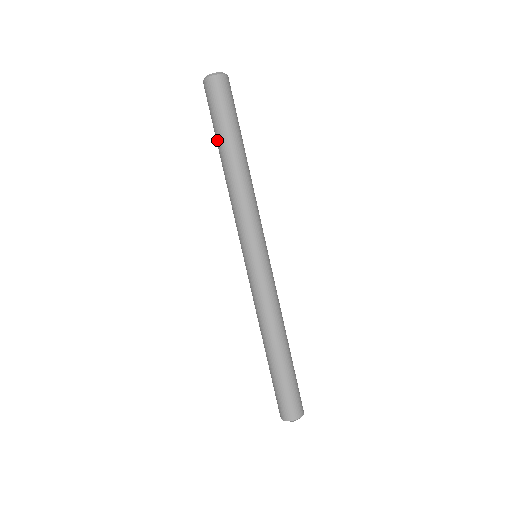
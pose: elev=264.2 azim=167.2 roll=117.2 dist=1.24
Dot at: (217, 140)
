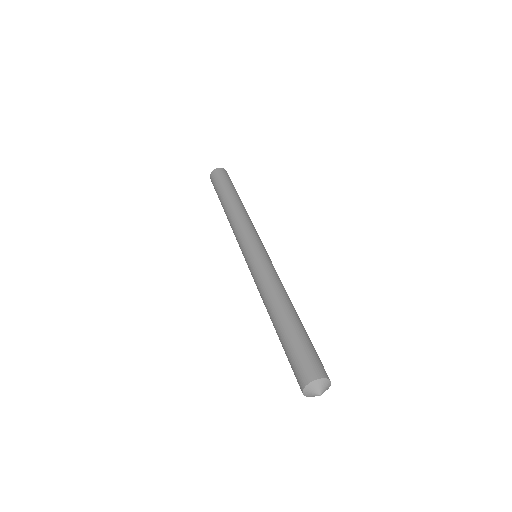
Dot at: (220, 197)
